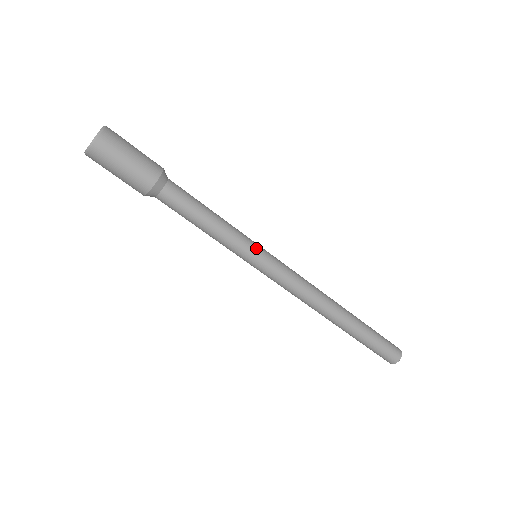
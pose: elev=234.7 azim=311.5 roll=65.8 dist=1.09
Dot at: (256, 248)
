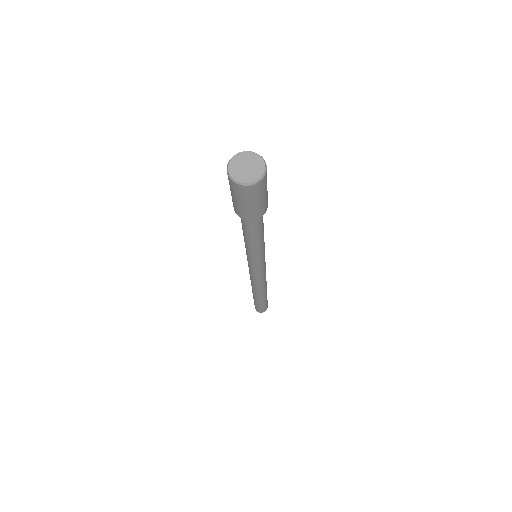
Dot at: occluded
